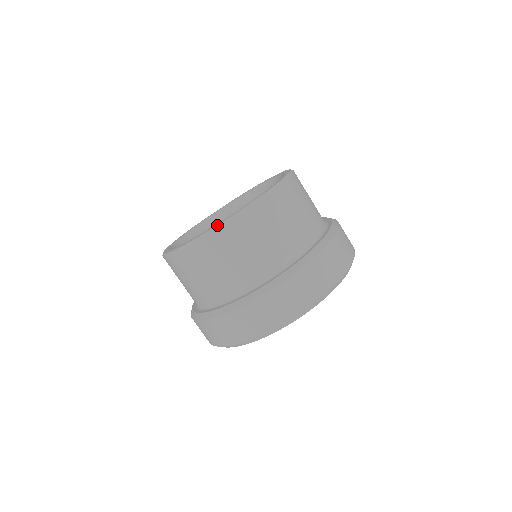
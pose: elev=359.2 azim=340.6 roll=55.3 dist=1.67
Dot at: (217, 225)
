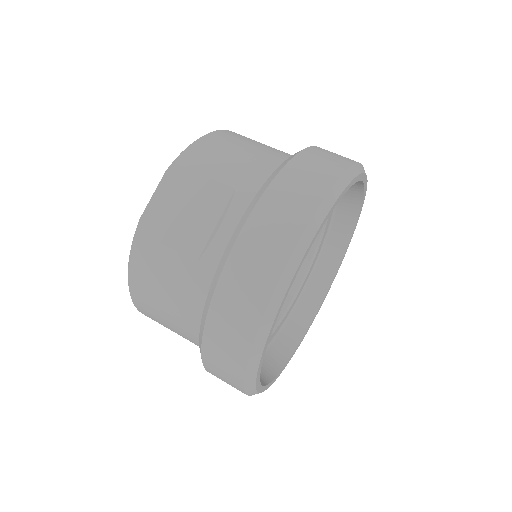
Dot at: occluded
